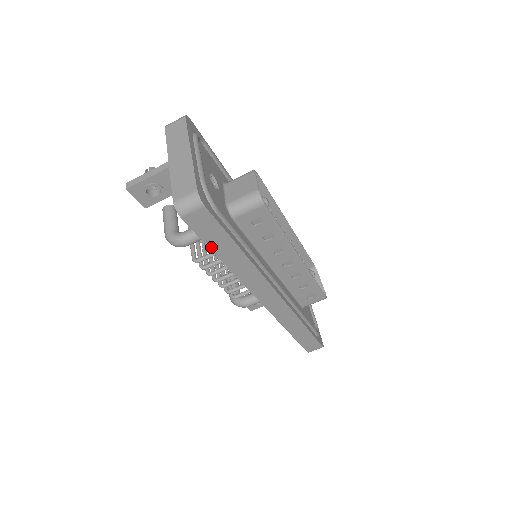
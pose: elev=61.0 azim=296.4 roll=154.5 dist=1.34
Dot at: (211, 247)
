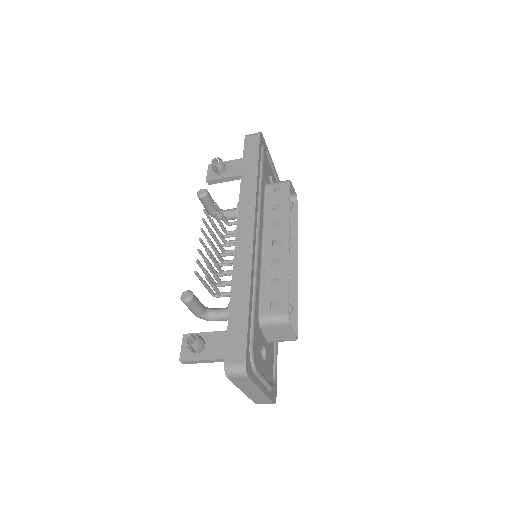
Dot at: occluded
